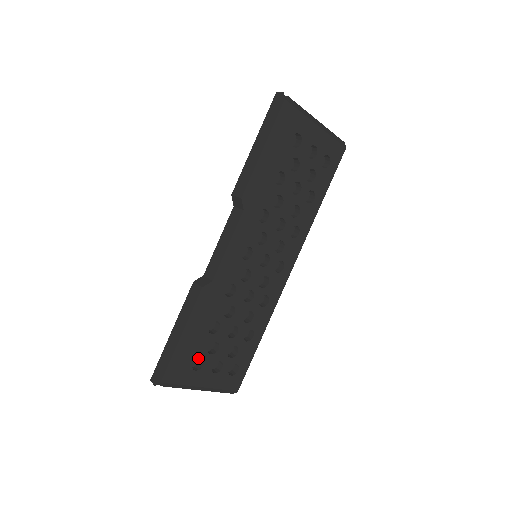
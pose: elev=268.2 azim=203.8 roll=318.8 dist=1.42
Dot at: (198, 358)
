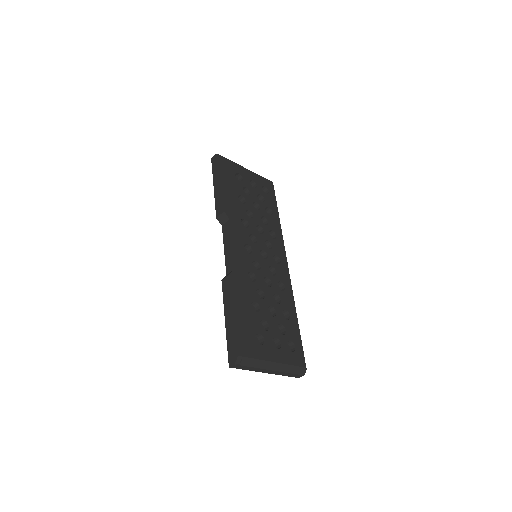
Dot at: (257, 340)
